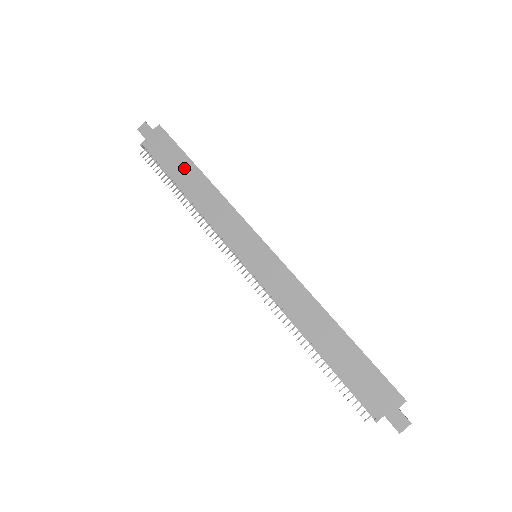
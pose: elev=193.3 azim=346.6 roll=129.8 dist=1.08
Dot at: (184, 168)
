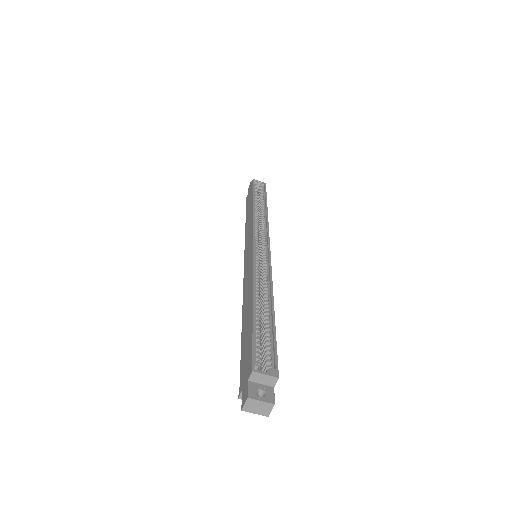
Dot at: (250, 204)
